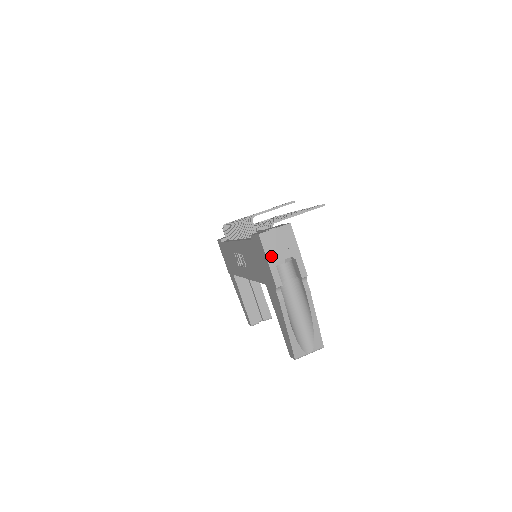
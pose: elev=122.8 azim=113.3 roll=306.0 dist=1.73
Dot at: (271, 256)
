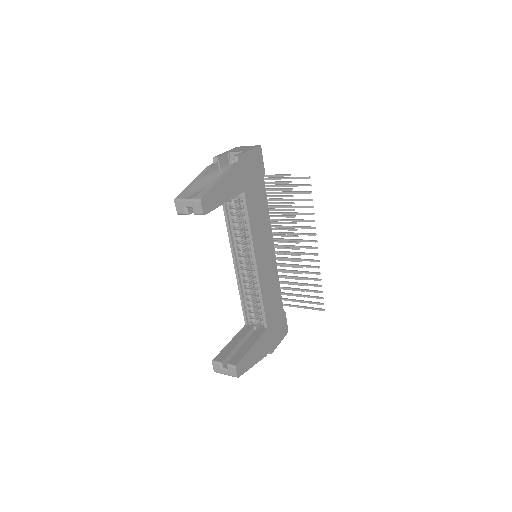
Dot at: (231, 151)
